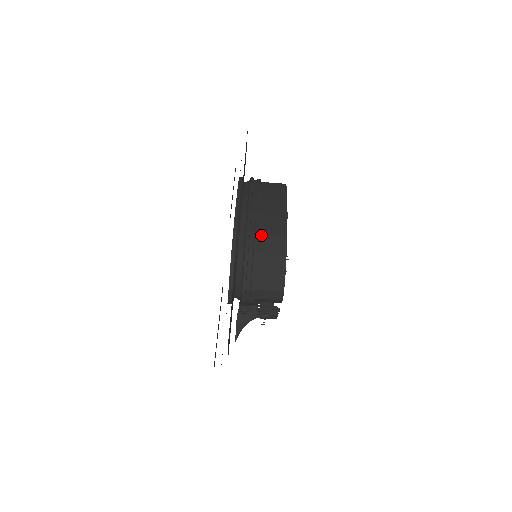
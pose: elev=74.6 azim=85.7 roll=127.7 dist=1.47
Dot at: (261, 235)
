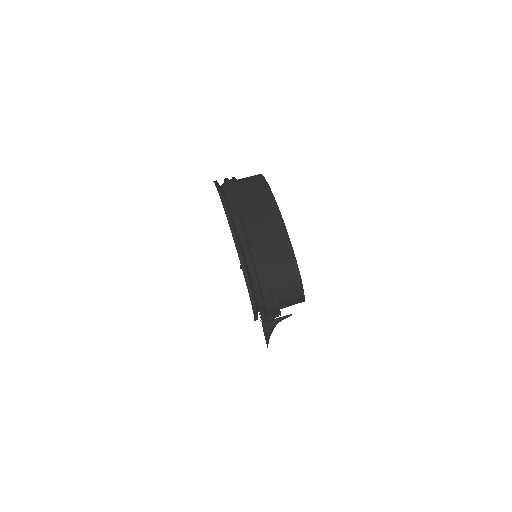
Dot at: (265, 248)
